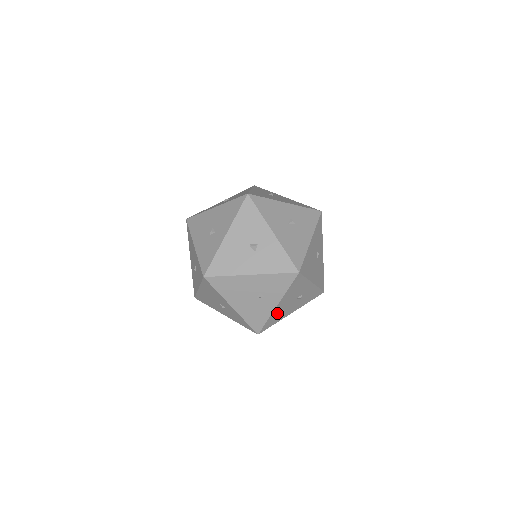
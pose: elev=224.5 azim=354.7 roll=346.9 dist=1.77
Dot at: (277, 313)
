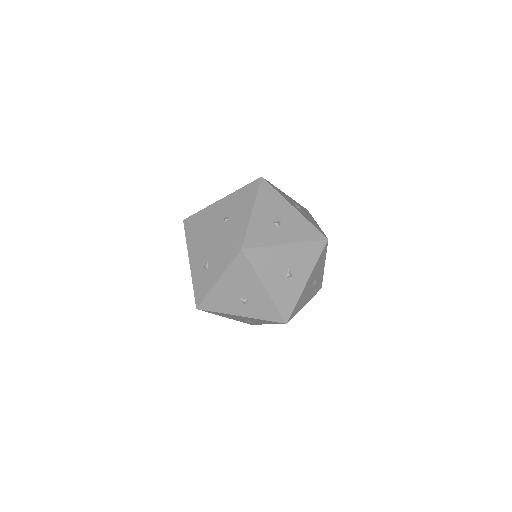
Dot at: (228, 315)
